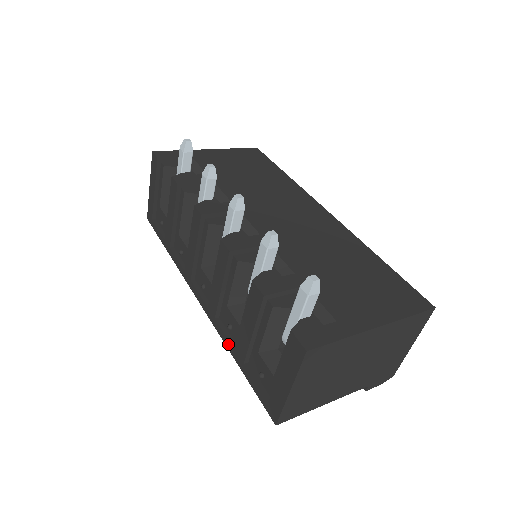
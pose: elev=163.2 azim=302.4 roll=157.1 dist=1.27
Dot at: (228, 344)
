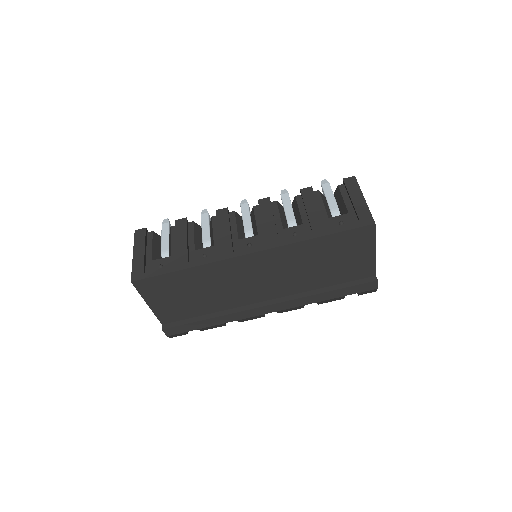
Dot at: (304, 237)
